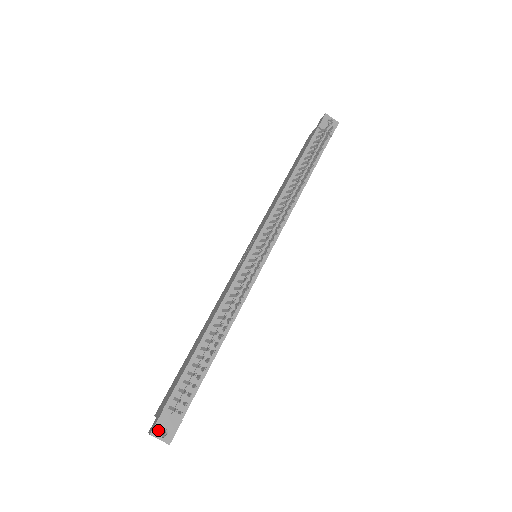
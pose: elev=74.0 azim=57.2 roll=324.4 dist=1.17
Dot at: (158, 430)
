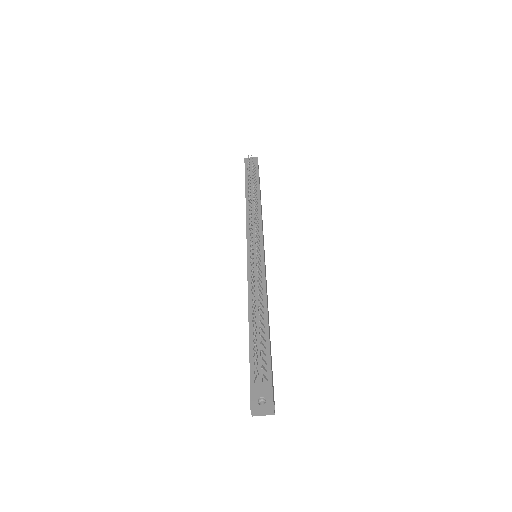
Dot at: (255, 402)
